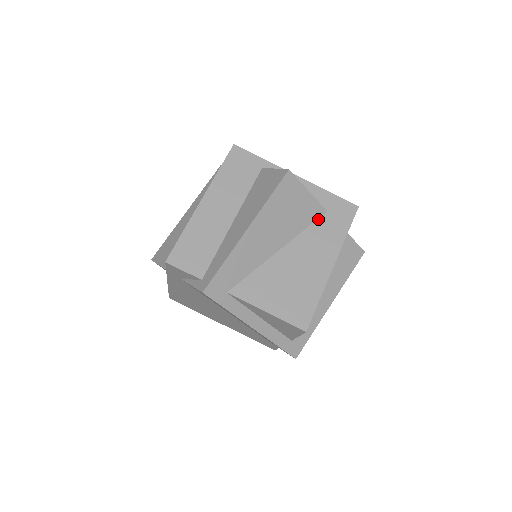
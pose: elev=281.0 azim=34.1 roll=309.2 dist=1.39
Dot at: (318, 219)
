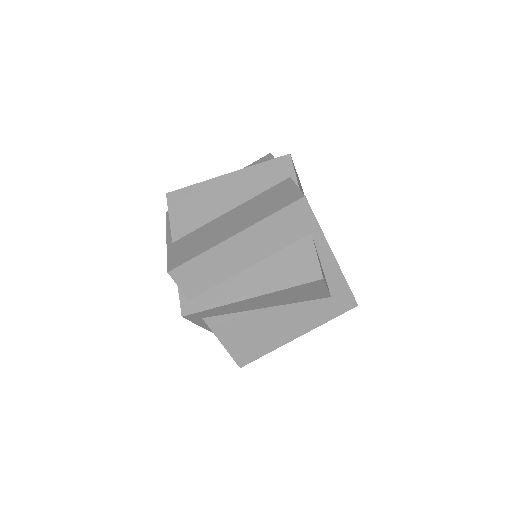
Dot at: (318, 299)
